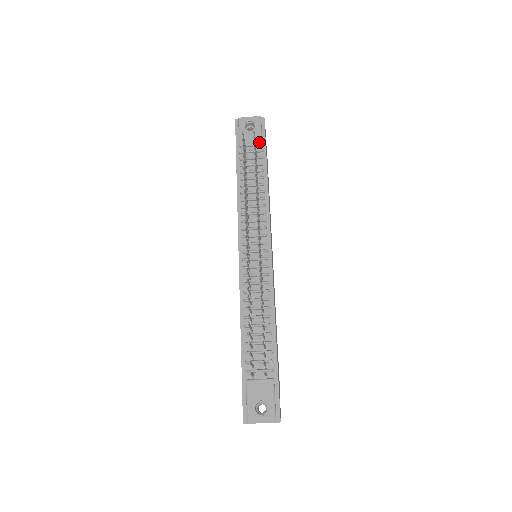
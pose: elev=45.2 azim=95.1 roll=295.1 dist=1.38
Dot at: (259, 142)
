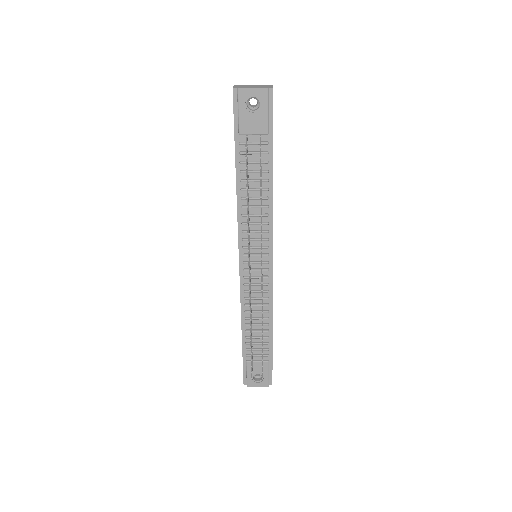
Dot at: (265, 131)
